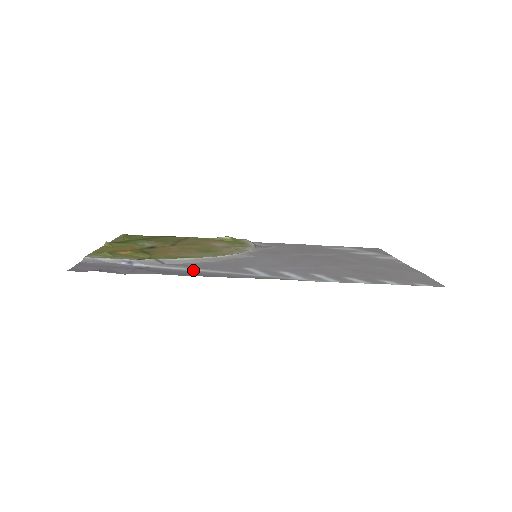
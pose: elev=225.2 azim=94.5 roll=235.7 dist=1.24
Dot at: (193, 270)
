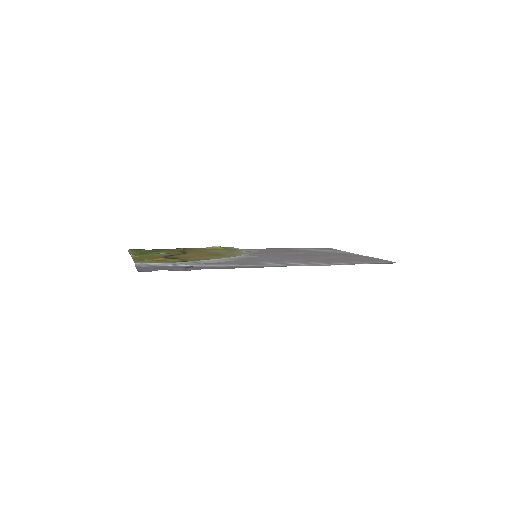
Dot at: (228, 266)
